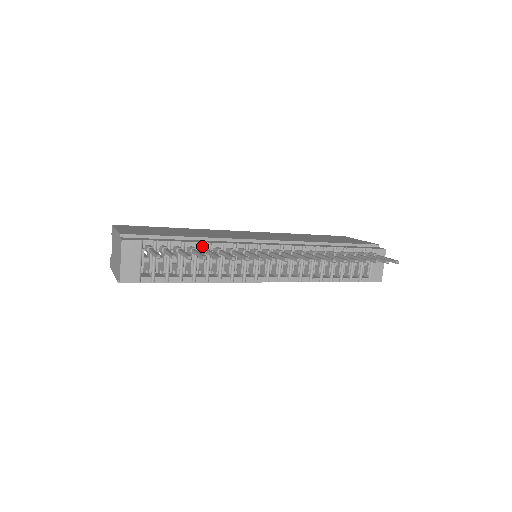
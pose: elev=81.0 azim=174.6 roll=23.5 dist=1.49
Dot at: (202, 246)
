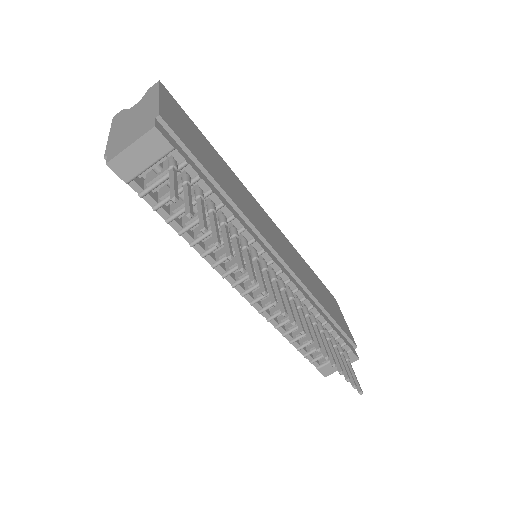
Dot at: (224, 211)
